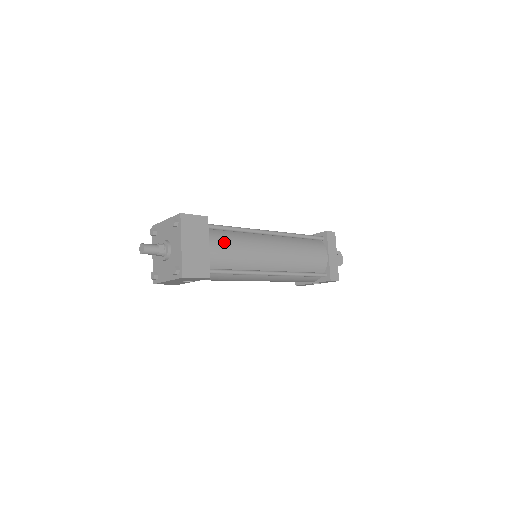
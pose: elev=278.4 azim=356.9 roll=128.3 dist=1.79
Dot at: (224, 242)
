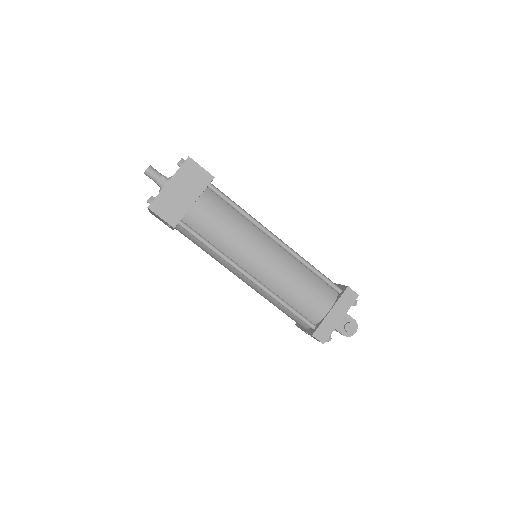
Dot at: (215, 210)
